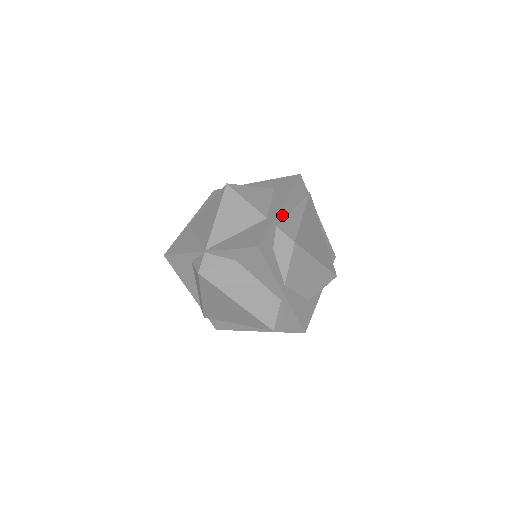
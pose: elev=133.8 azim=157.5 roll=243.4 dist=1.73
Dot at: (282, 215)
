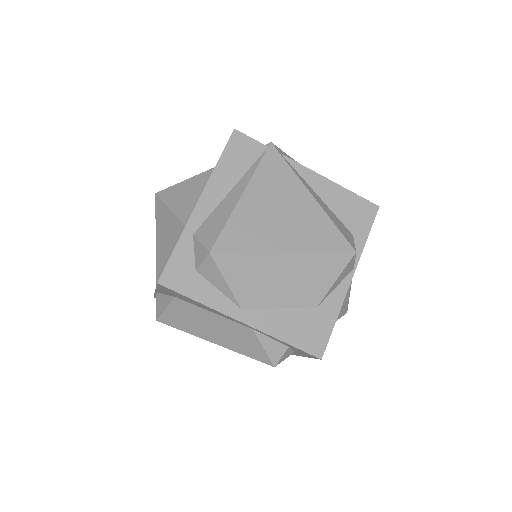
Dot at: (204, 212)
